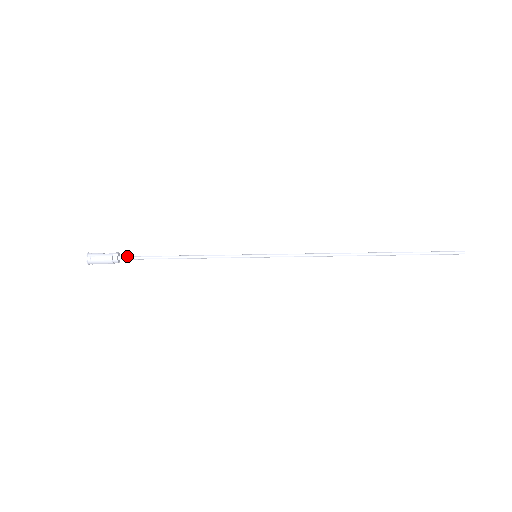
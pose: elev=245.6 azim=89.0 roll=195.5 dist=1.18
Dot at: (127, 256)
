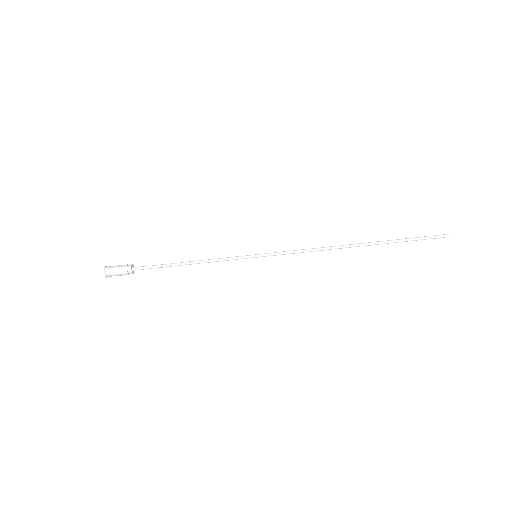
Dot at: occluded
